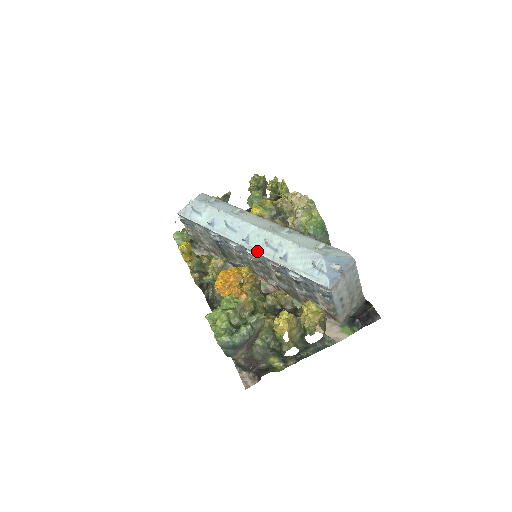
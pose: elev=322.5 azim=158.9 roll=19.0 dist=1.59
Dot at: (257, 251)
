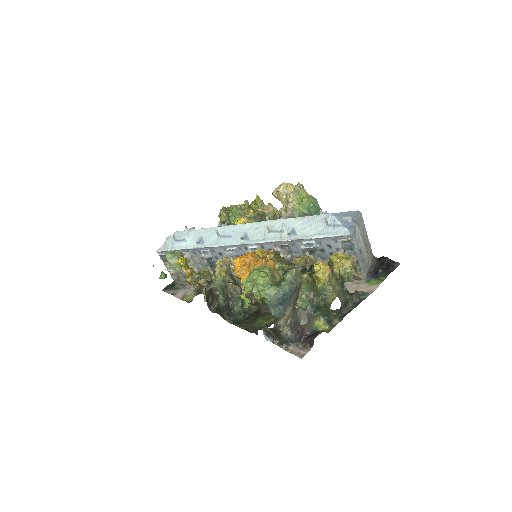
Dot at: (261, 241)
